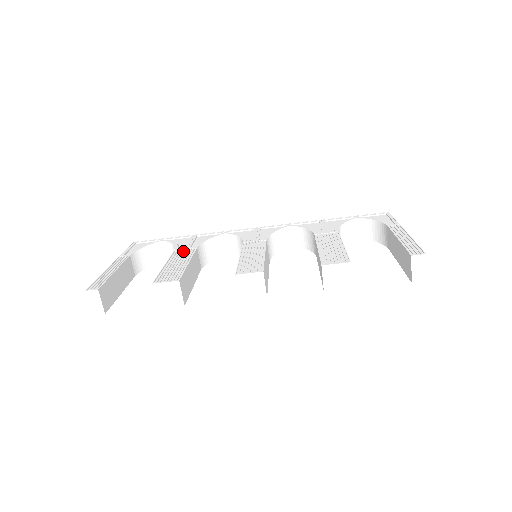
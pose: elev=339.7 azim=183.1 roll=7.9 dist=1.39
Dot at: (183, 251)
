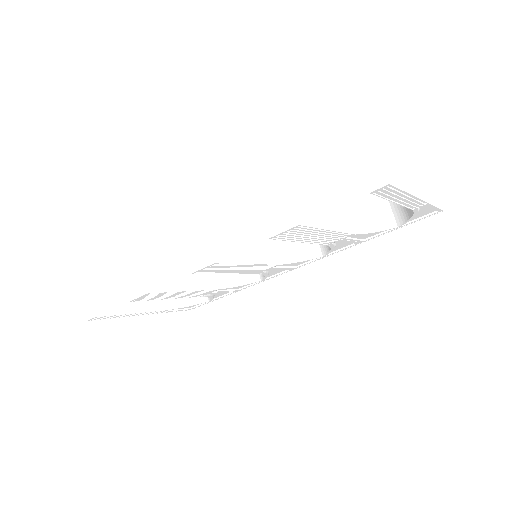
Dot at: occluded
